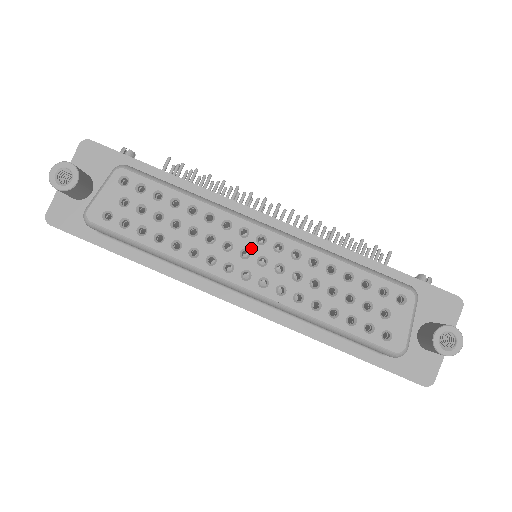
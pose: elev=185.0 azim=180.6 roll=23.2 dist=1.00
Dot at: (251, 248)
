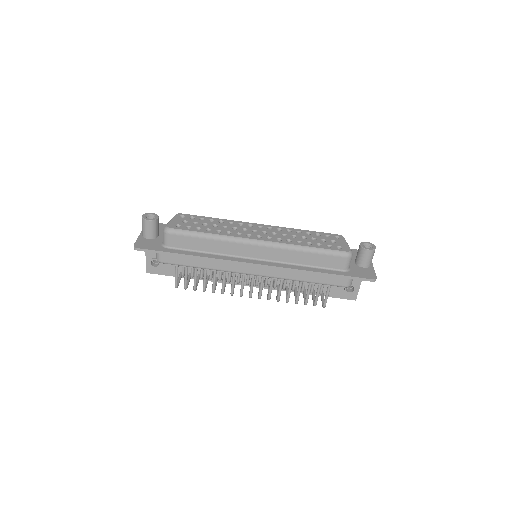
Dot at: (257, 229)
